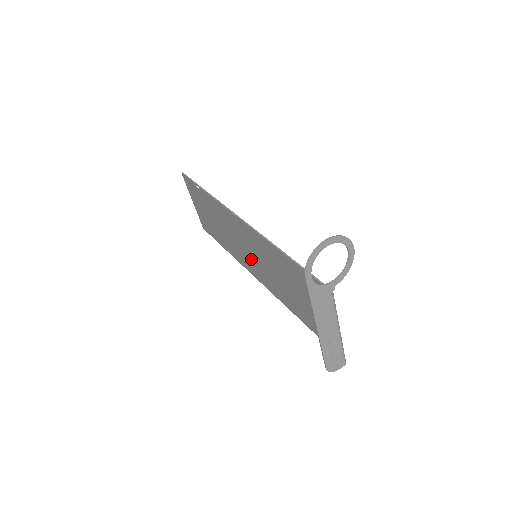
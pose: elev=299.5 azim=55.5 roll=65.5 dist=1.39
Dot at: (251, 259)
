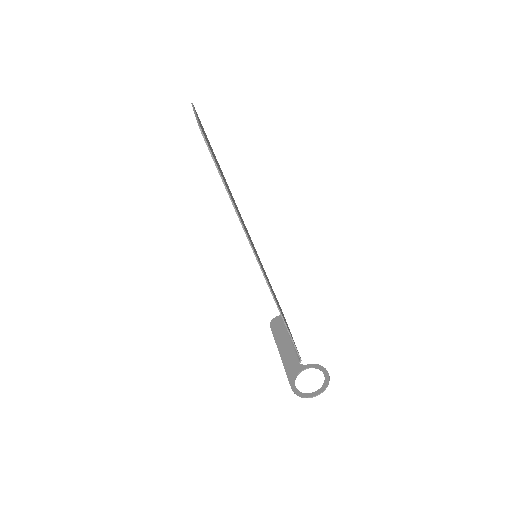
Dot at: occluded
